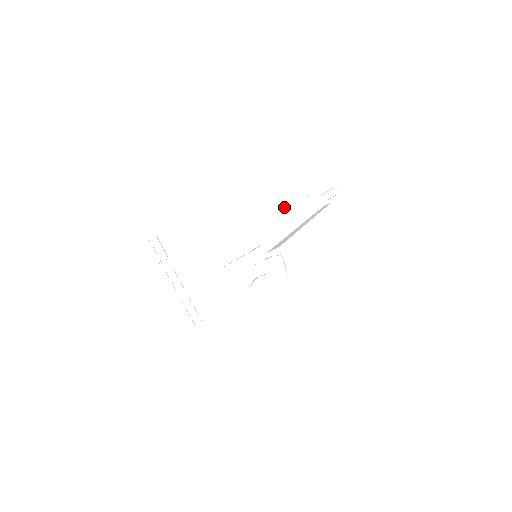
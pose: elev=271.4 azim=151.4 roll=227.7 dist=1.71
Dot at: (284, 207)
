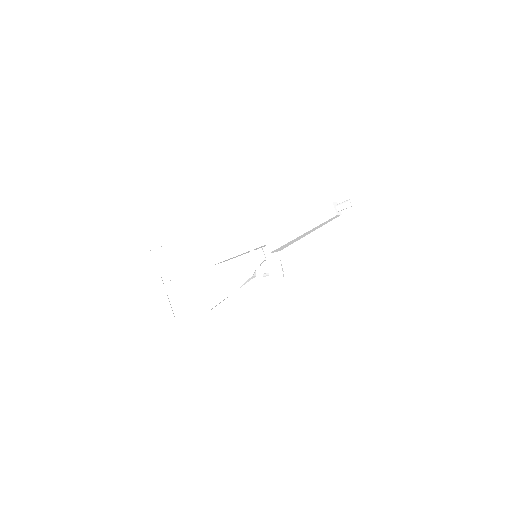
Dot at: (298, 211)
